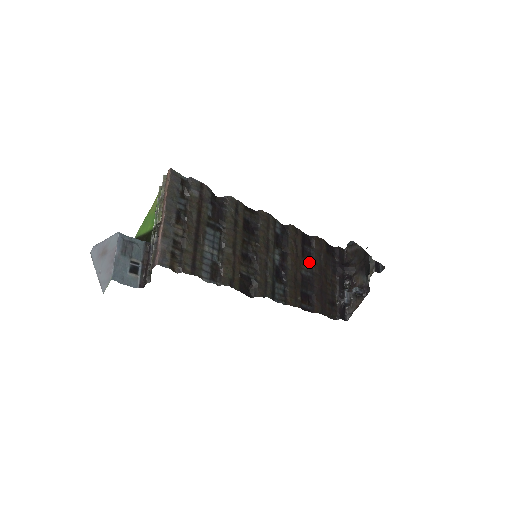
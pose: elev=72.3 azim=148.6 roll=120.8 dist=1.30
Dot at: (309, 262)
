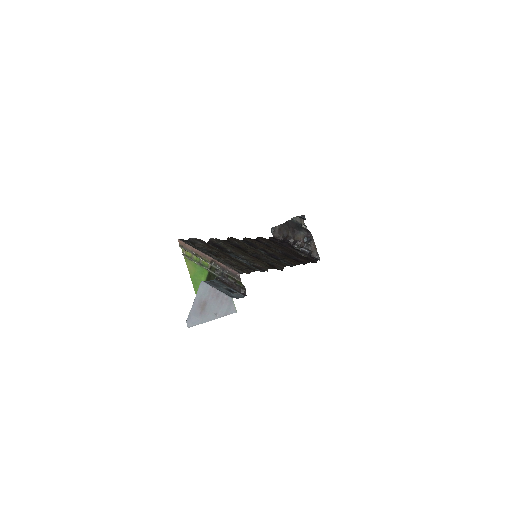
Dot at: (273, 248)
